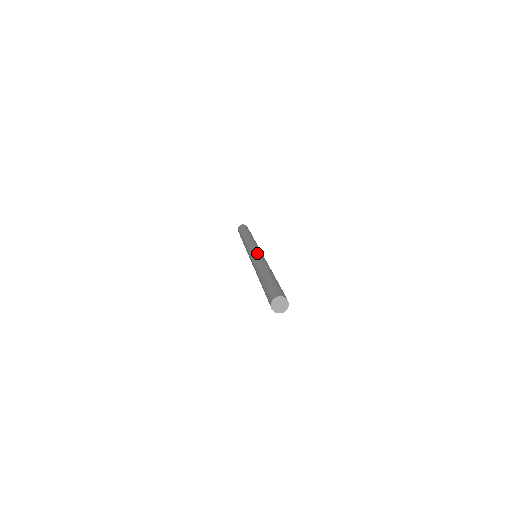
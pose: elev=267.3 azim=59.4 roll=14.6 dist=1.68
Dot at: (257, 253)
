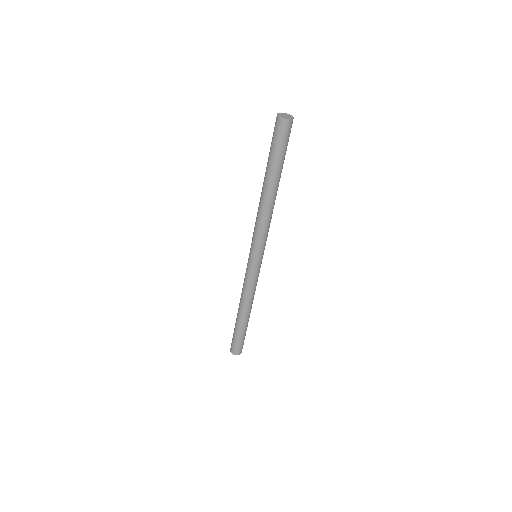
Dot at: occluded
